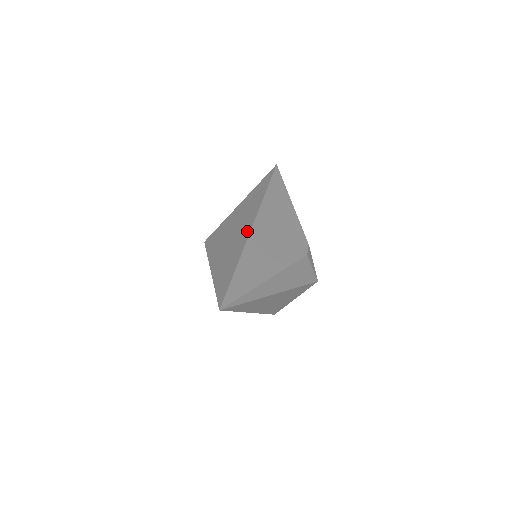
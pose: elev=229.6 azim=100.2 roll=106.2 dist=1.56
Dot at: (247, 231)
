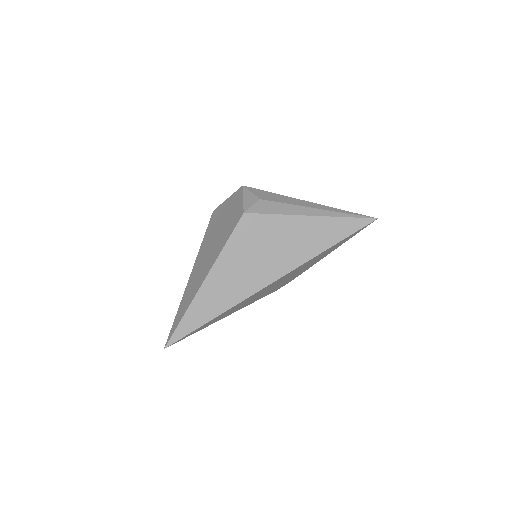
Dot at: (258, 287)
